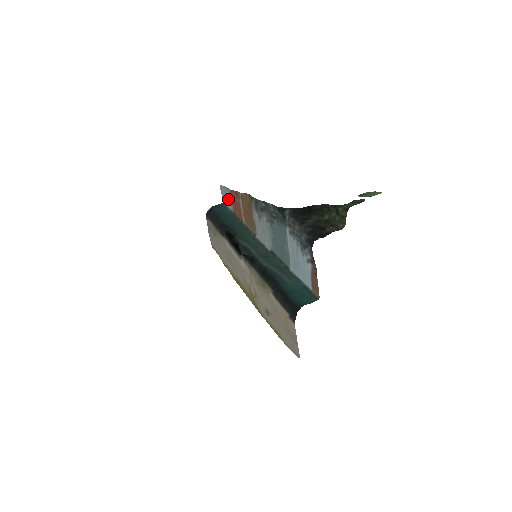
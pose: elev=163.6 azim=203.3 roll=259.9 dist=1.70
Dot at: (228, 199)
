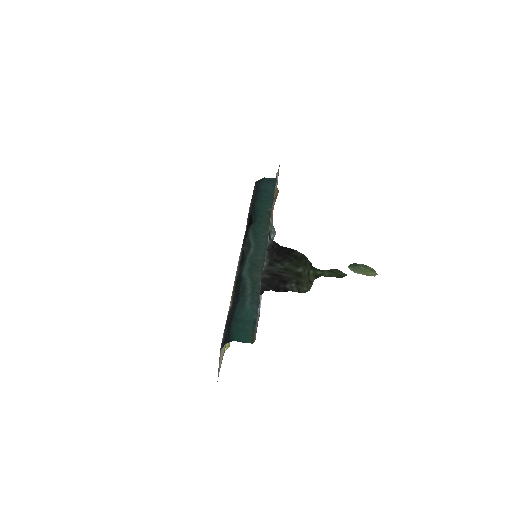
Dot at: occluded
